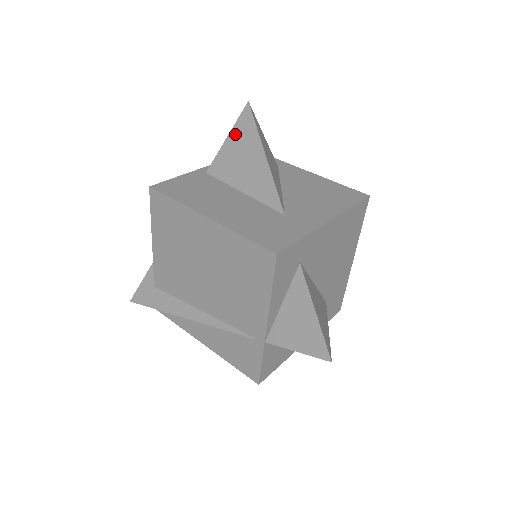
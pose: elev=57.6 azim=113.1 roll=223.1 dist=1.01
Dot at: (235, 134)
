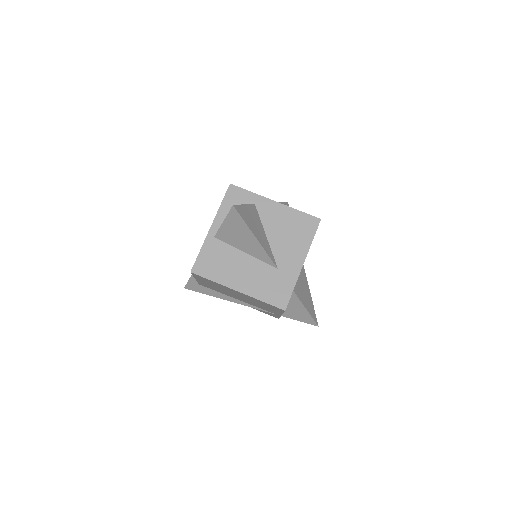
Dot at: (229, 222)
